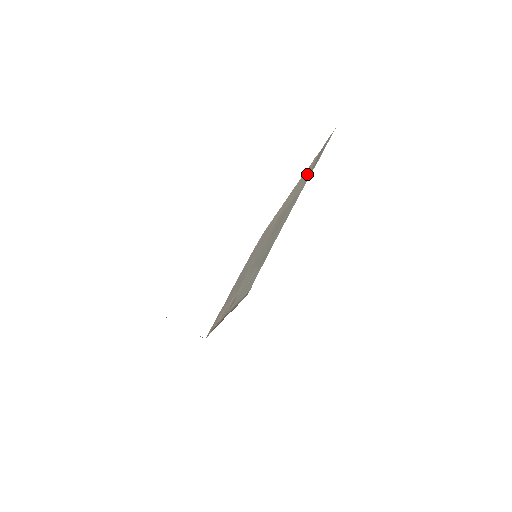
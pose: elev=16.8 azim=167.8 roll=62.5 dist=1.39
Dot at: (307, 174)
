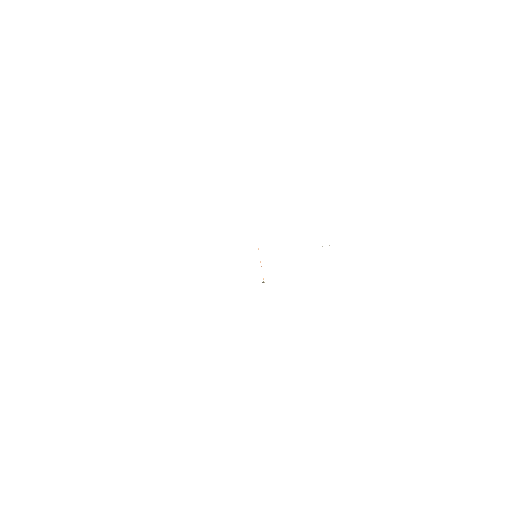
Dot at: occluded
